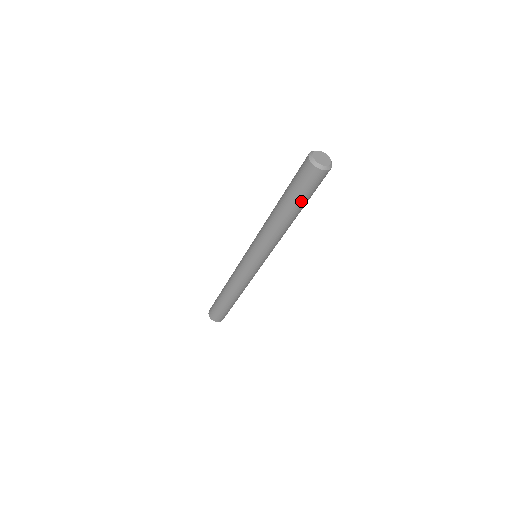
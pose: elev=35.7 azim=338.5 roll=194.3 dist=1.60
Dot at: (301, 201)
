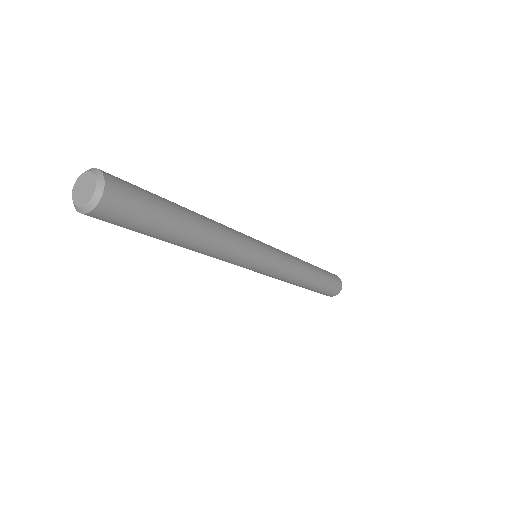
Dot at: (151, 234)
